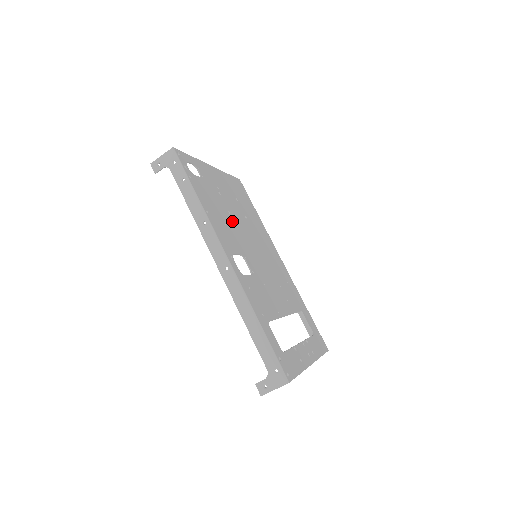
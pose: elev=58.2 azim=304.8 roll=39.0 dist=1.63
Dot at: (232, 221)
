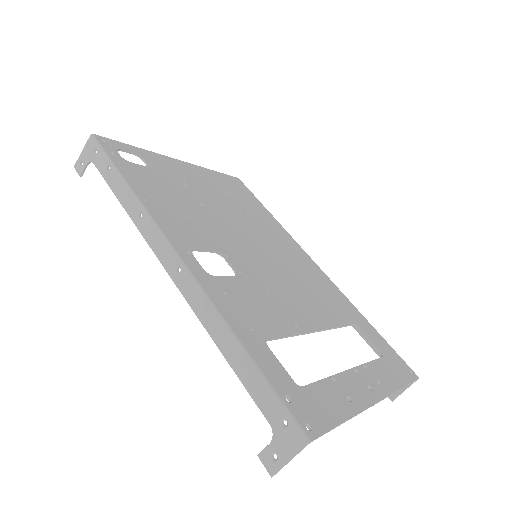
Dot at: (206, 214)
